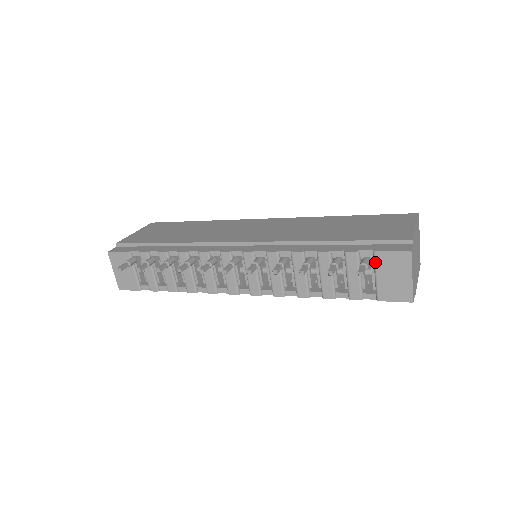
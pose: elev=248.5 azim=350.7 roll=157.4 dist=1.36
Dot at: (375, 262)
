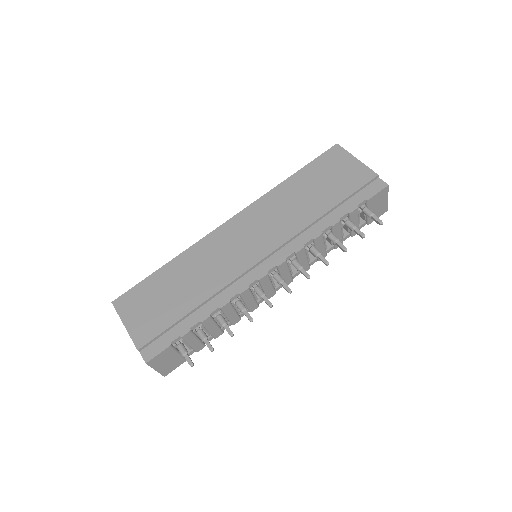
Dot at: (368, 206)
